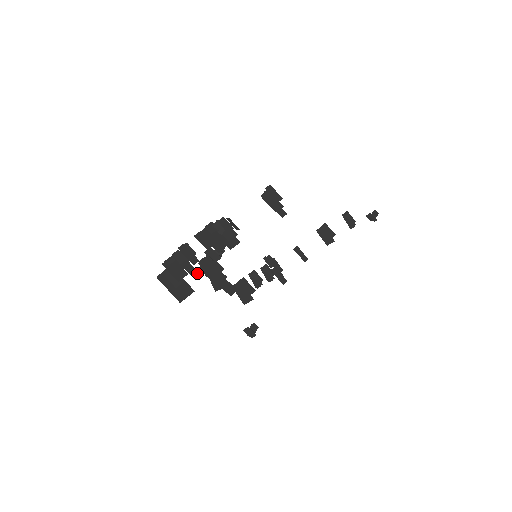
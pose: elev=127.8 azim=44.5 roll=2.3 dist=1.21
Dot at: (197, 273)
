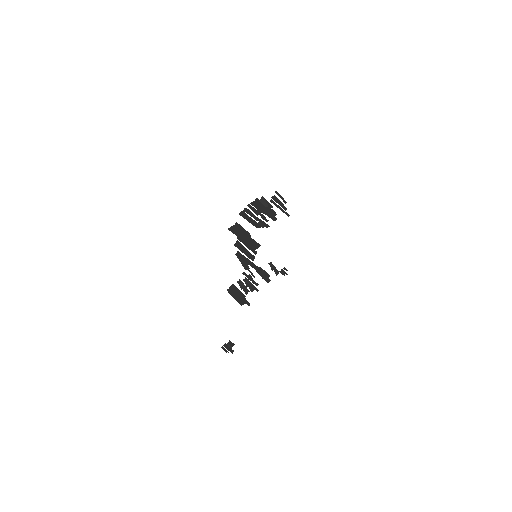
Dot at: (268, 225)
